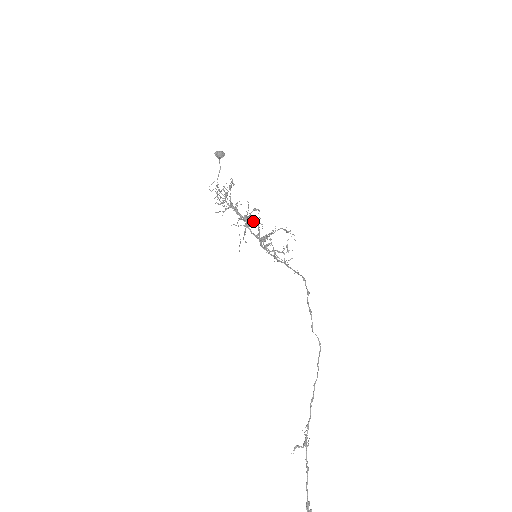
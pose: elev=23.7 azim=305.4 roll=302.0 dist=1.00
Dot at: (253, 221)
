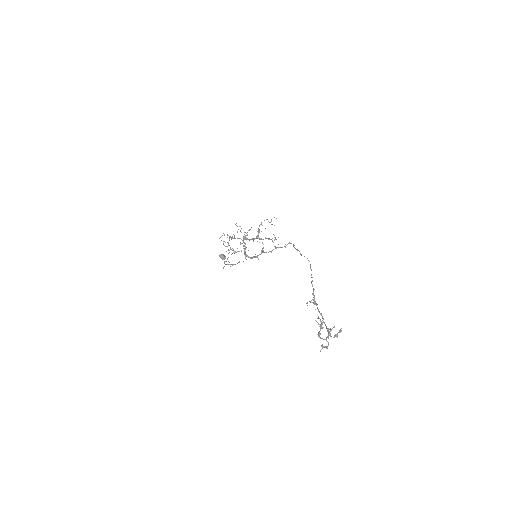
Dot at: (251, 257)
